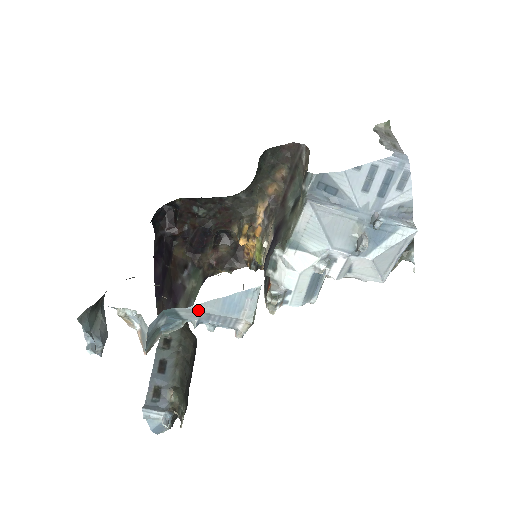
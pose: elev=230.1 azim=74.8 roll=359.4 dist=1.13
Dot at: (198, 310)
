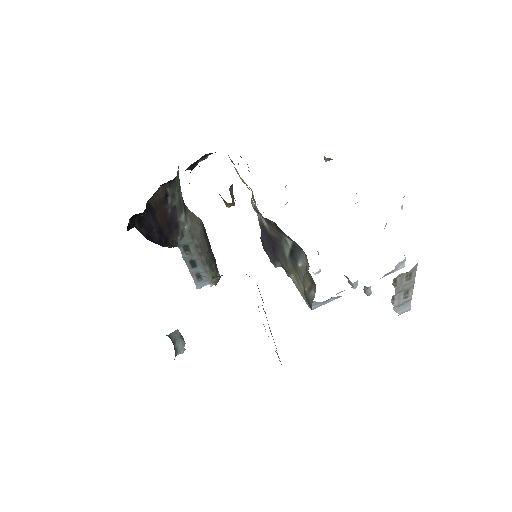
Dot at: occluded
